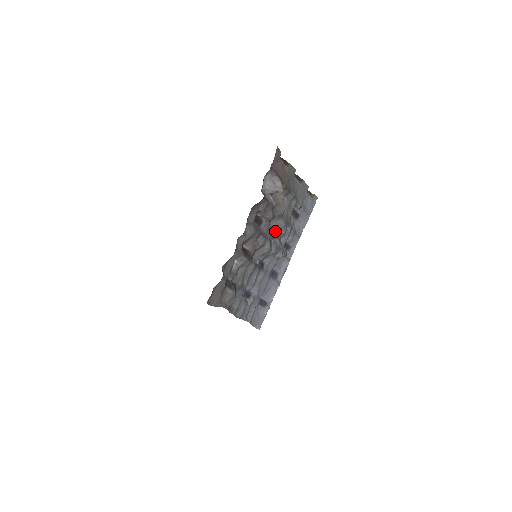
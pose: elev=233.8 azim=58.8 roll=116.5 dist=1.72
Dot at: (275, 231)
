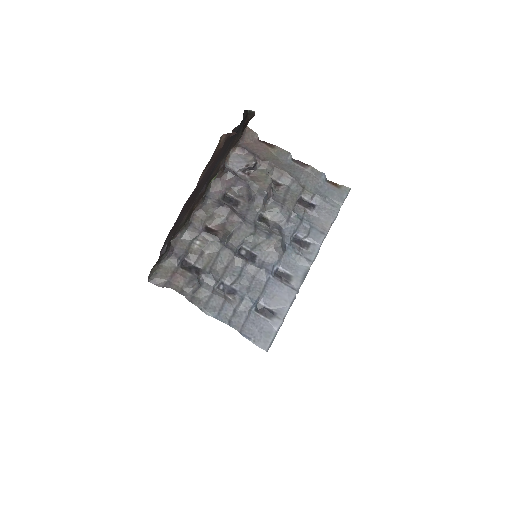
Dot at: (270, 219)
